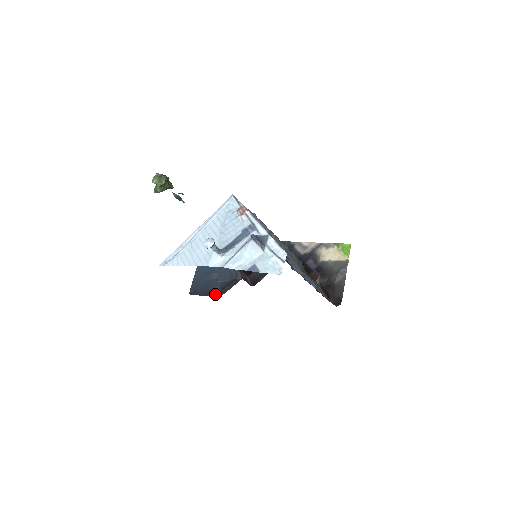
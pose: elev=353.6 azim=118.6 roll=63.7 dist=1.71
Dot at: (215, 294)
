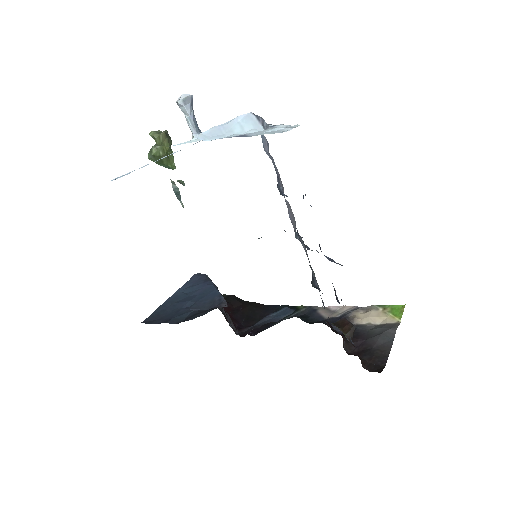
Dot at: (179, 321)
